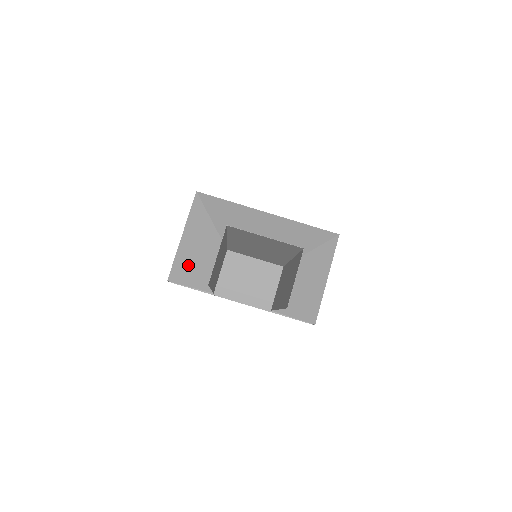
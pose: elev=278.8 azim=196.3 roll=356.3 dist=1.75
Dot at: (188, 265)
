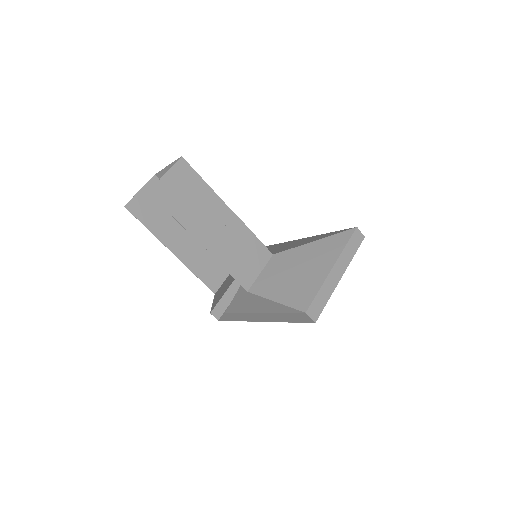
Dot at: (222, 292)
